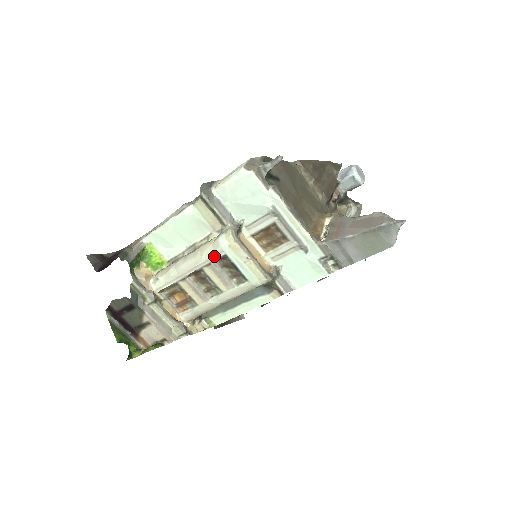
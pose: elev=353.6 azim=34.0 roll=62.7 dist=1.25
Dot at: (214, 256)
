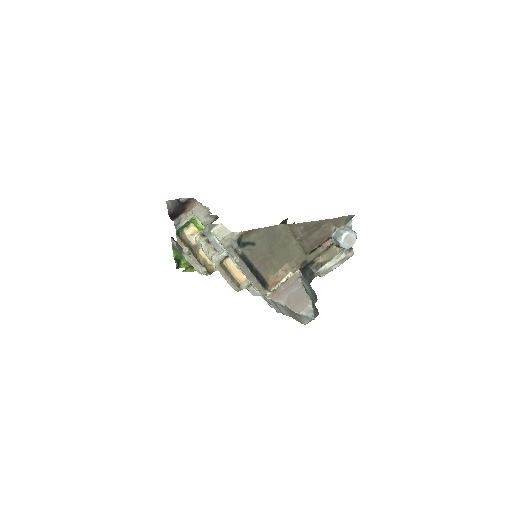
Dot at: occluded
